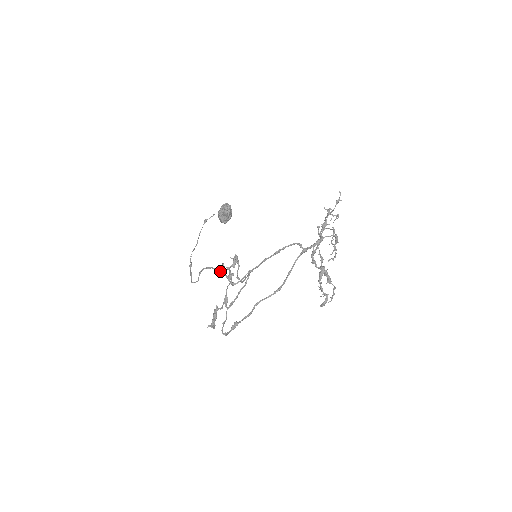
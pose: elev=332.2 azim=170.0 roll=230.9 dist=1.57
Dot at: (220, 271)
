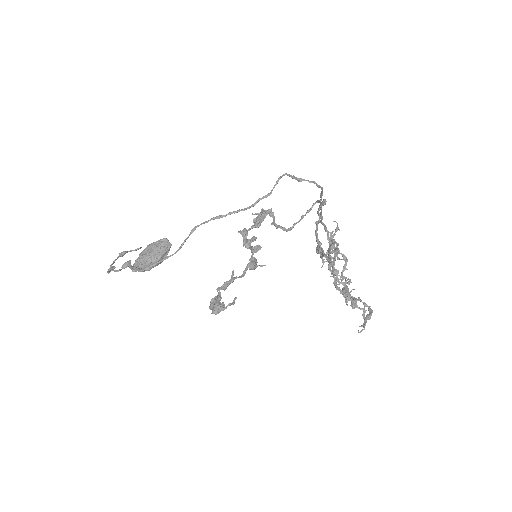
Dot at: (268, 194)
